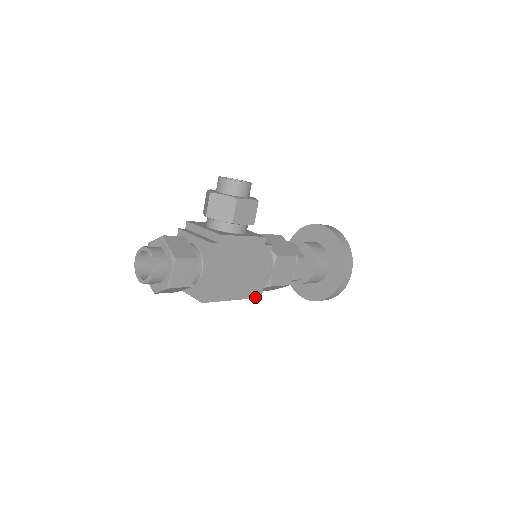
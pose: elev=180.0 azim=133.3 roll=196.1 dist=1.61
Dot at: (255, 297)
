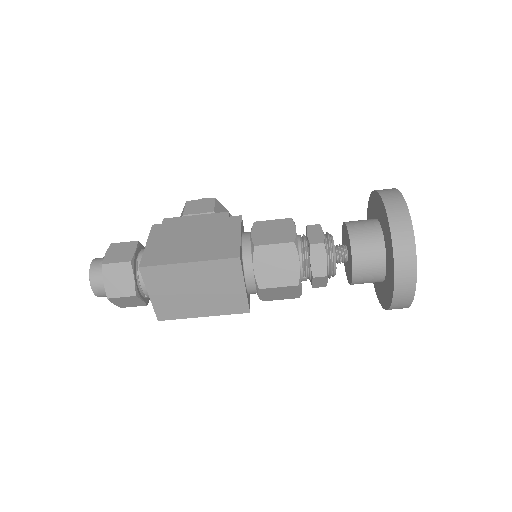
Dot at: (228, 258)
